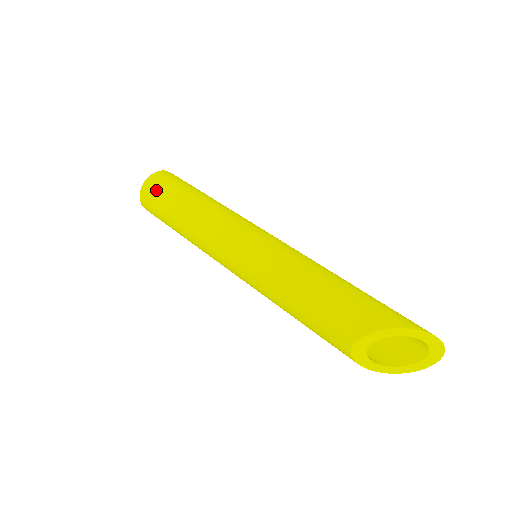
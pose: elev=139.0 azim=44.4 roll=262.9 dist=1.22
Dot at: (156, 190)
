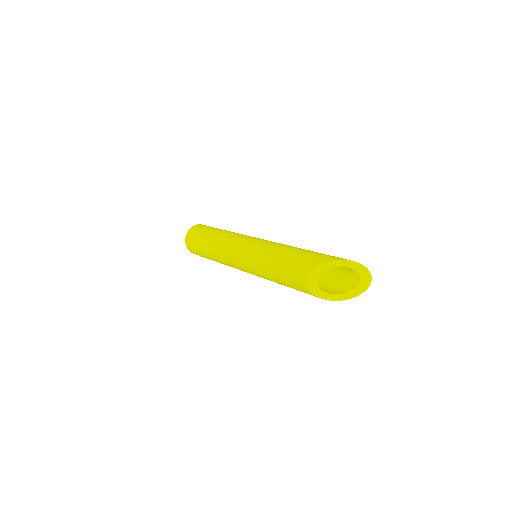
Dot at: (193, 235)
